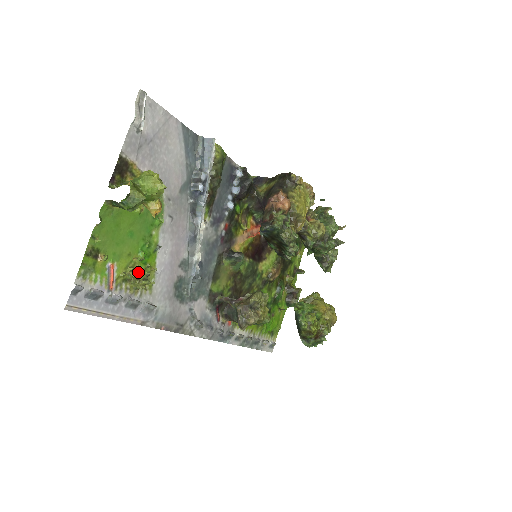
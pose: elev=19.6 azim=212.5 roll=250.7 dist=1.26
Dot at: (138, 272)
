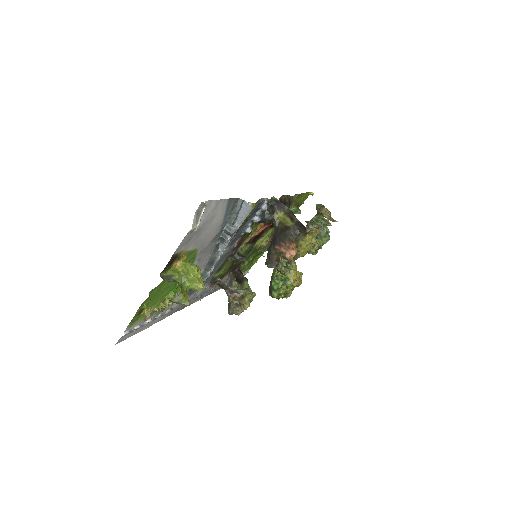
Dot at: occluded
